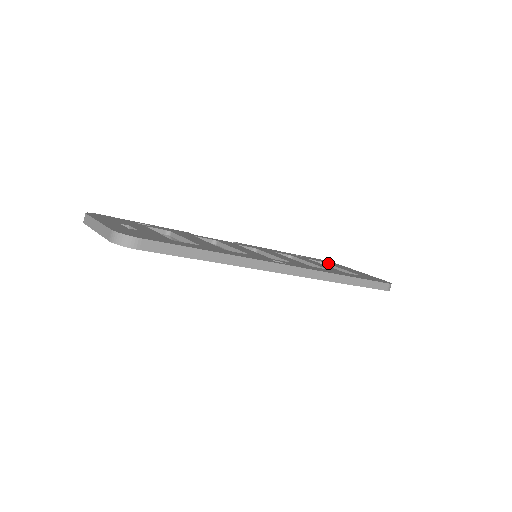
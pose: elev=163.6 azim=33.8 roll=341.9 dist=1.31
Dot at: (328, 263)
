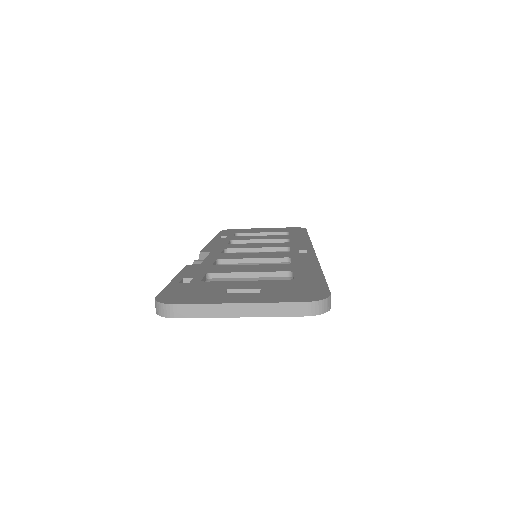
Dot at: (241, 232)
